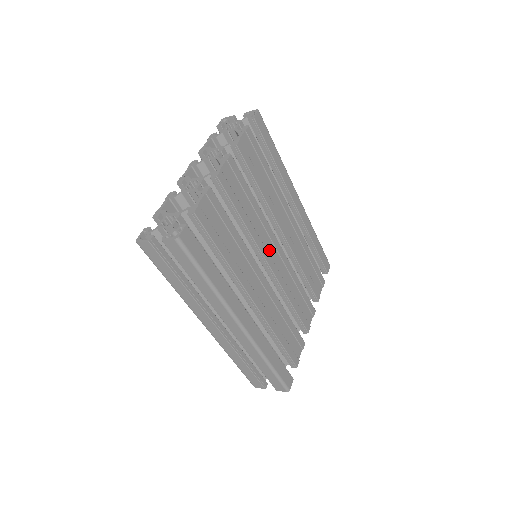
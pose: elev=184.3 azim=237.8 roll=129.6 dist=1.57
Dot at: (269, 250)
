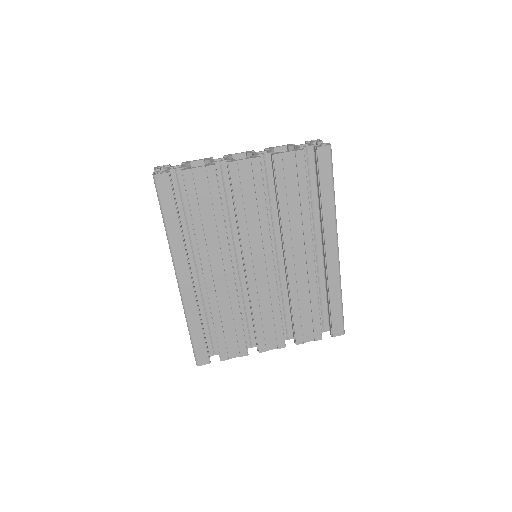
Dot at: (256, 255)
